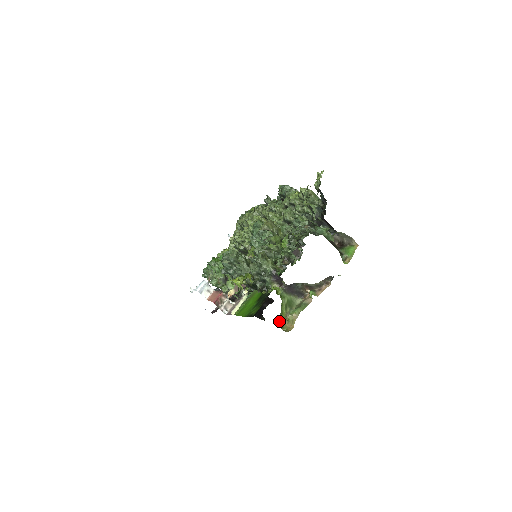
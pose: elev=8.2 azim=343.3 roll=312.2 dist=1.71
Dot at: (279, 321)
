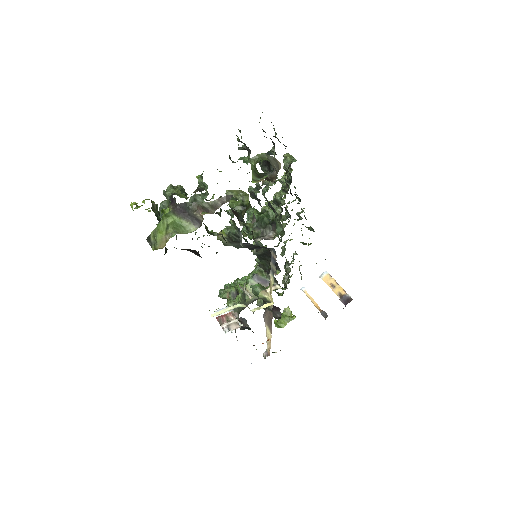
Dot at: (150, 238)
